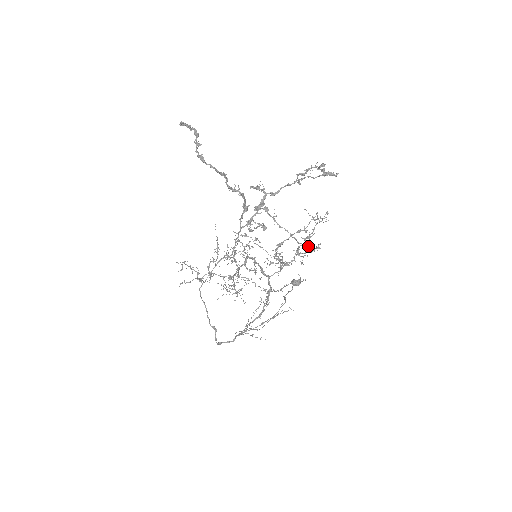
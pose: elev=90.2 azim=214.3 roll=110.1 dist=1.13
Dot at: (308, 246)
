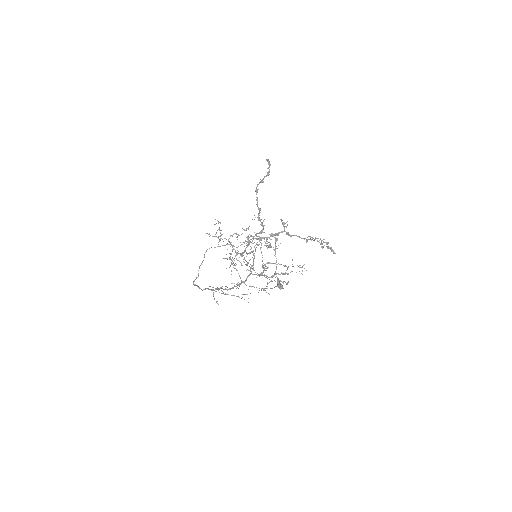
Dot at: (278, 278)
